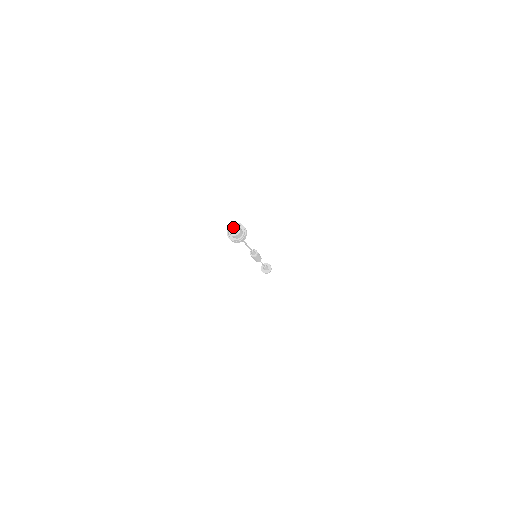
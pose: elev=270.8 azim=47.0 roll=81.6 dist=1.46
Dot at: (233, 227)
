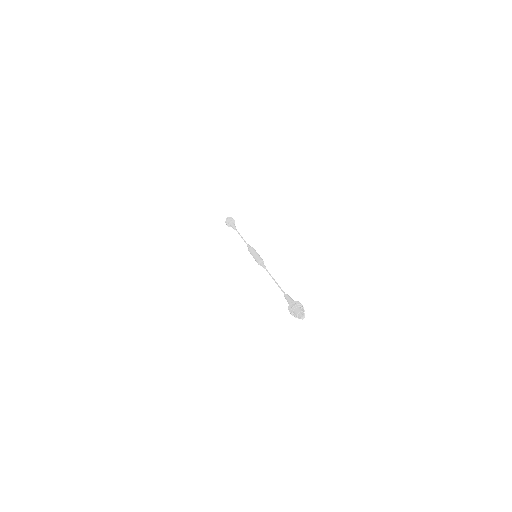
Dot at: (303, 317)
